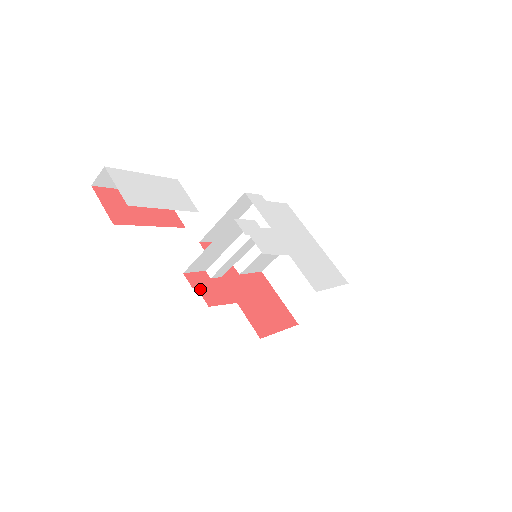
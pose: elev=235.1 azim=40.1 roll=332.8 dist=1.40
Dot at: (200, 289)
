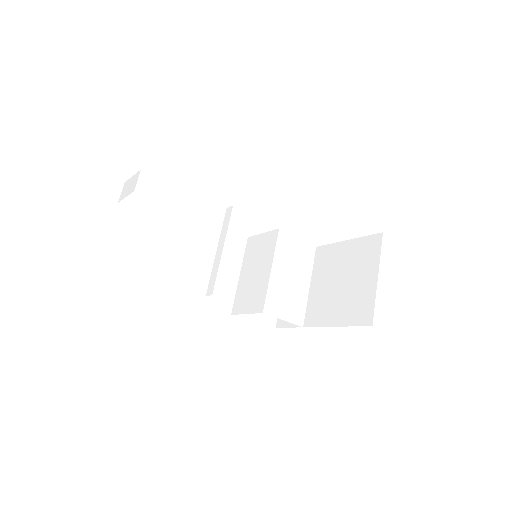
Dot at: occluded
